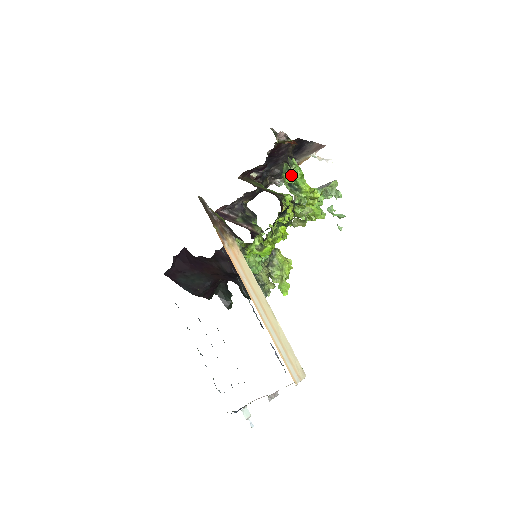
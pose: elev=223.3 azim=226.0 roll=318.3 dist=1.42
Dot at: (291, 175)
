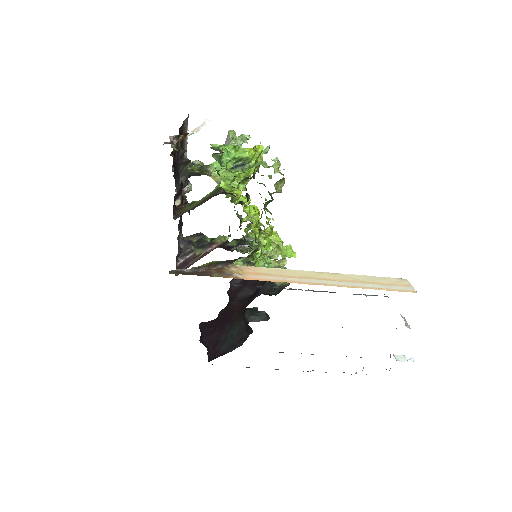
Dot at: (228, 158)
